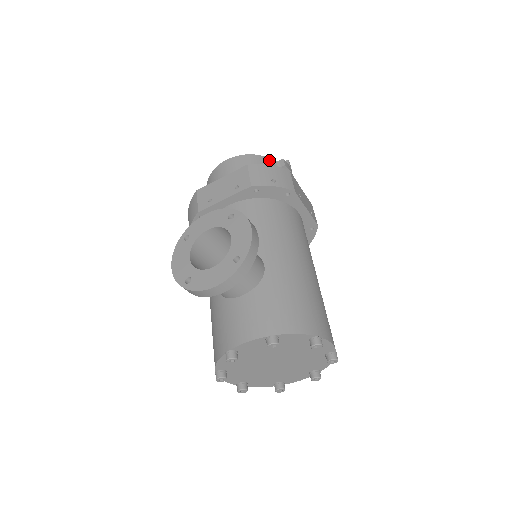
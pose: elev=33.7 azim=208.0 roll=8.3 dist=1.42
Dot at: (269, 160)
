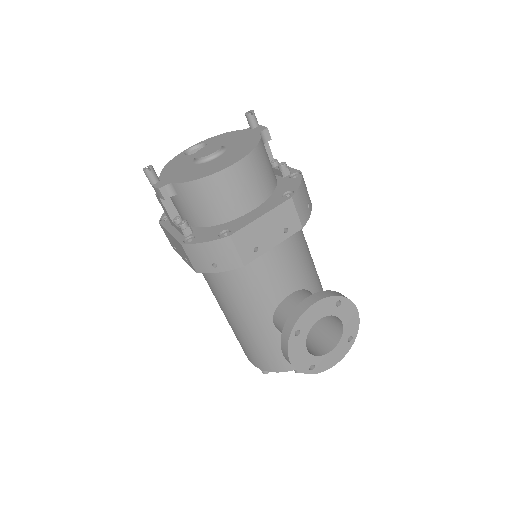
Dot at: occluded
